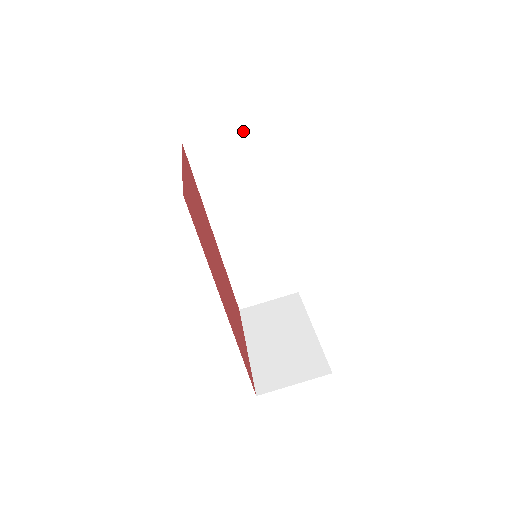
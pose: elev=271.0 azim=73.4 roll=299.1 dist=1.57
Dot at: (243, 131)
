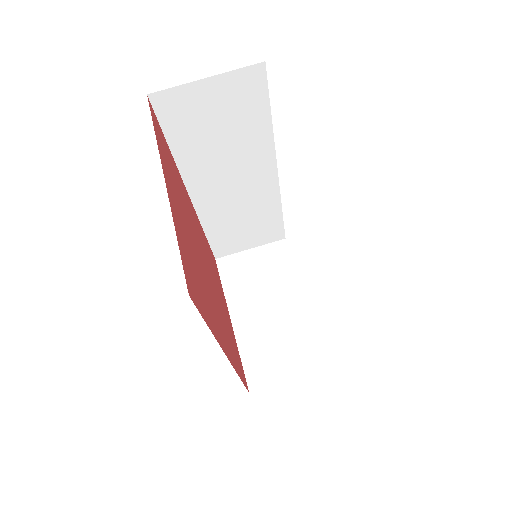
Dot at: (244, 75)
